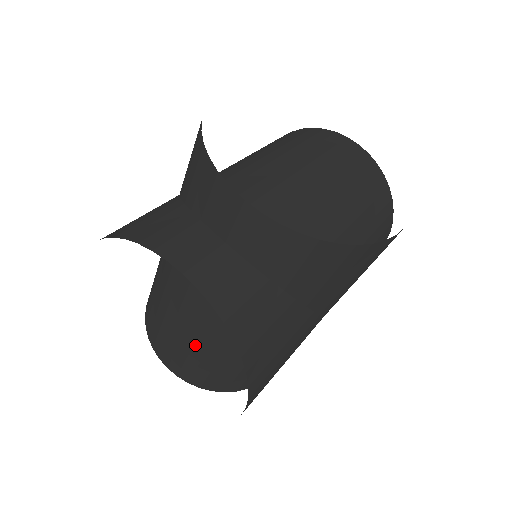
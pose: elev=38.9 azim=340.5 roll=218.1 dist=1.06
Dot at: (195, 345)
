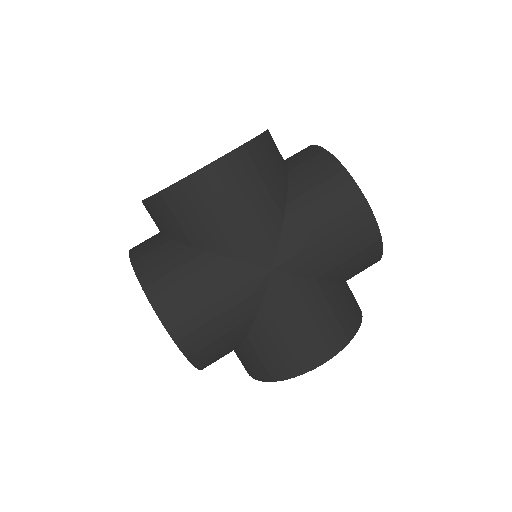
Dot at: occluded
